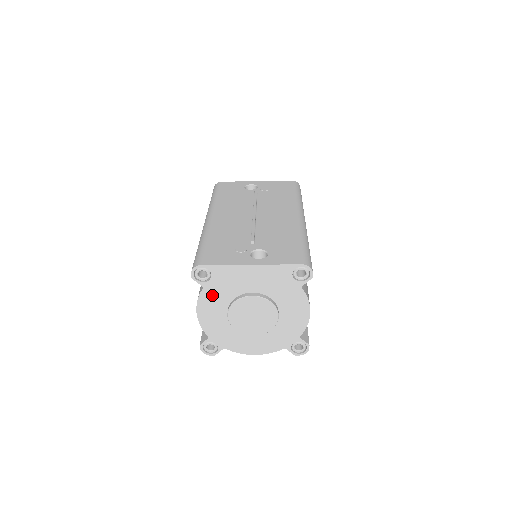
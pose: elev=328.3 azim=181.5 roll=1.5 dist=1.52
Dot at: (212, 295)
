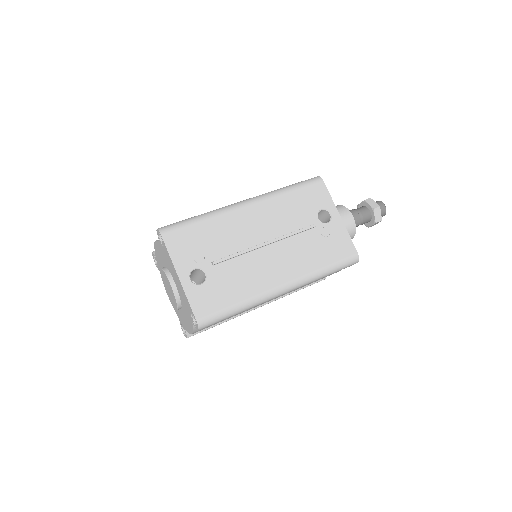
Dot at: (162, 251)
